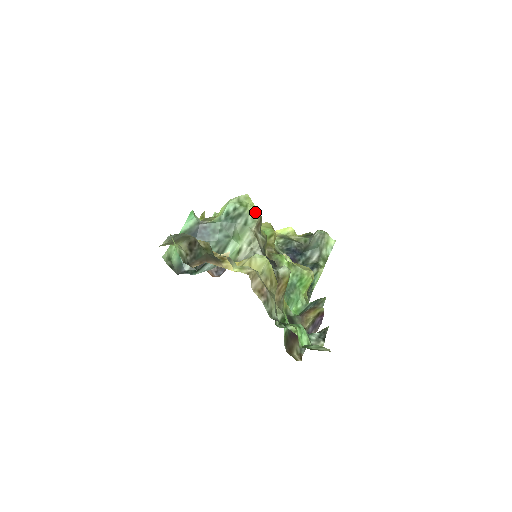
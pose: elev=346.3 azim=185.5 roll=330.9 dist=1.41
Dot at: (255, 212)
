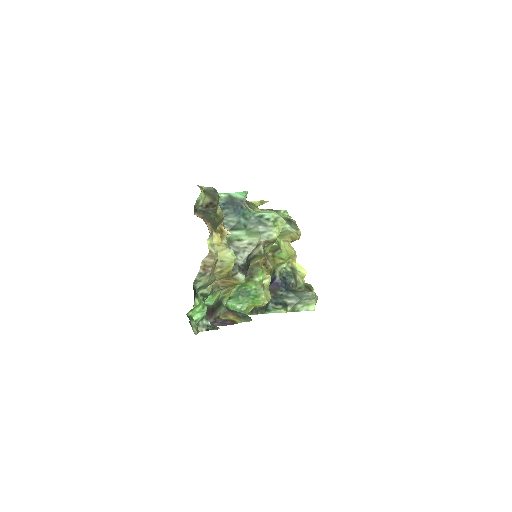
Dot at: (275, 234)
